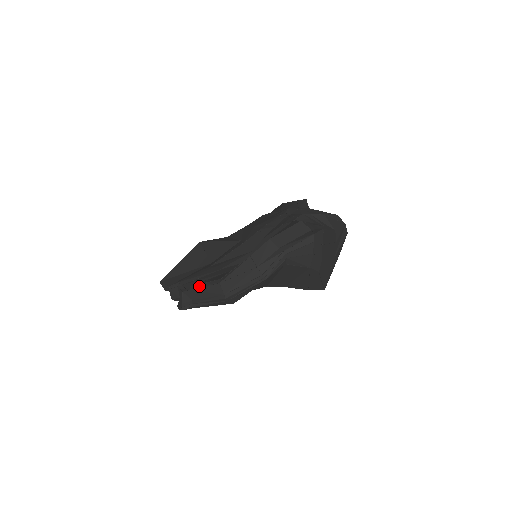
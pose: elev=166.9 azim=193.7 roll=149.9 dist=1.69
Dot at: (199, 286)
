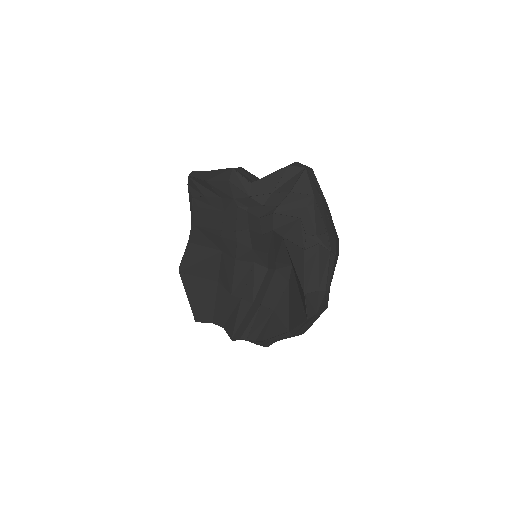
Dot at: occluded
